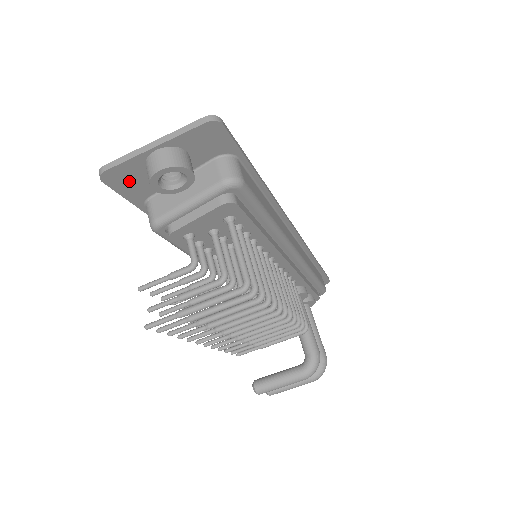
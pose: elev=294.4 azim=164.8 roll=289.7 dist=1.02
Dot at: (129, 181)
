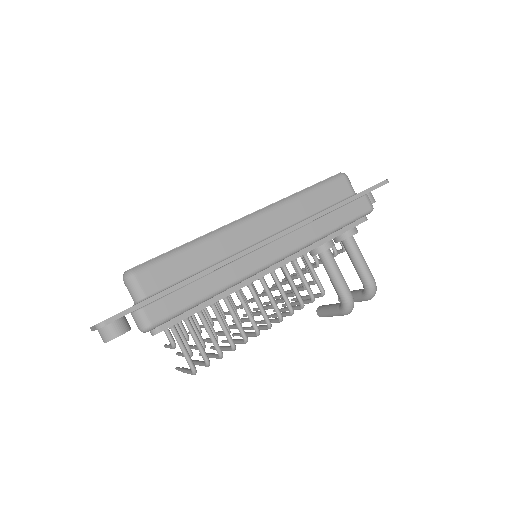
Dot at: occluded
